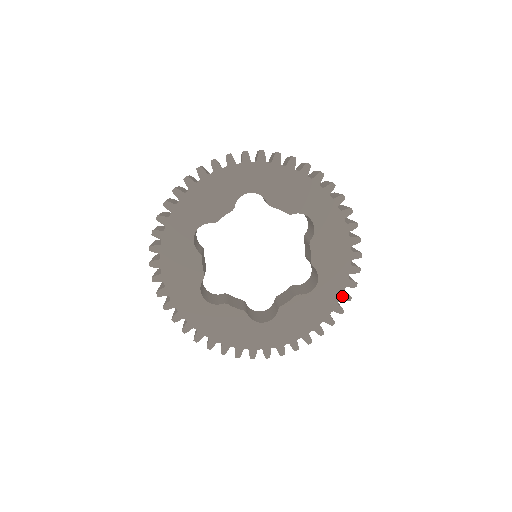
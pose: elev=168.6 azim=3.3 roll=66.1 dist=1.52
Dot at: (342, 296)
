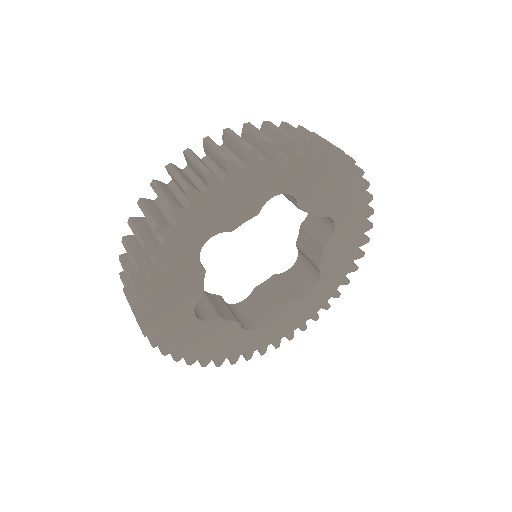
Dot at: (363, 204)
